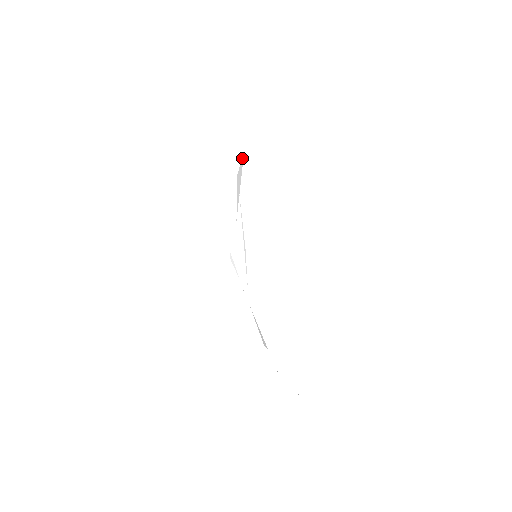
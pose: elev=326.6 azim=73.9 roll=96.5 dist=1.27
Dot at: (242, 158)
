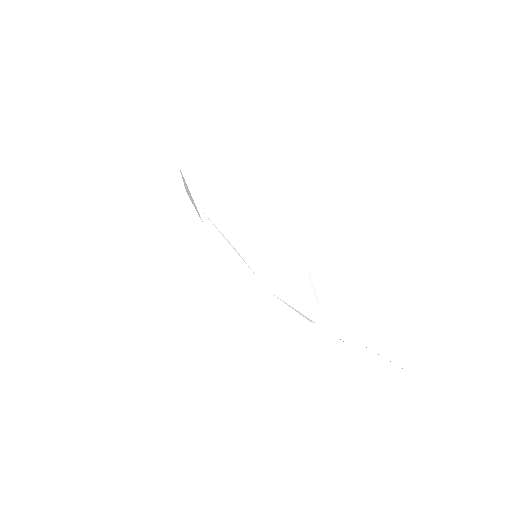
Dot at: occluded
